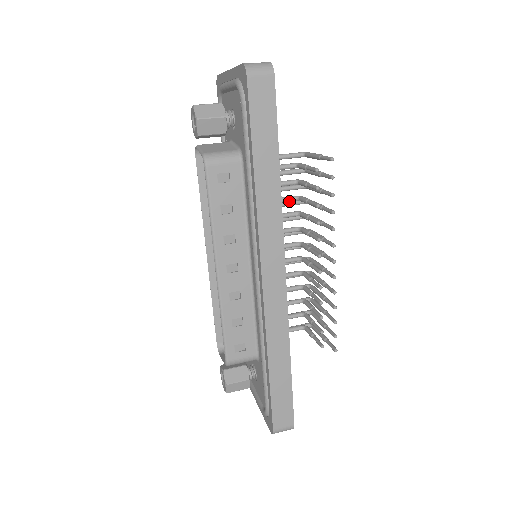
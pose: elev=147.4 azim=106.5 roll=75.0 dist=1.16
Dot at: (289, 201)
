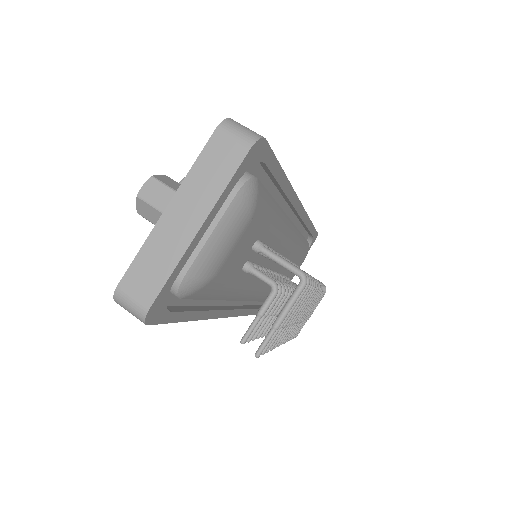
Dot at: occluded
